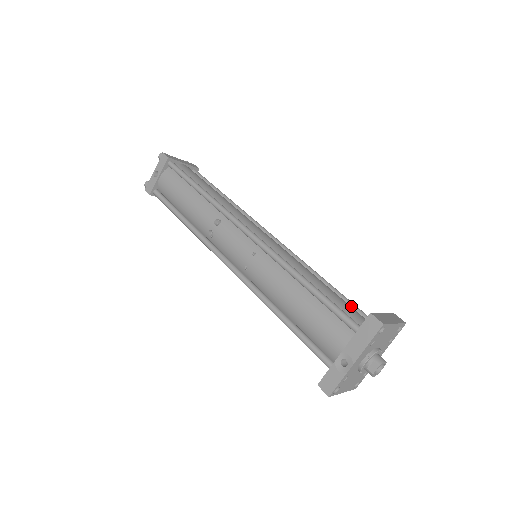
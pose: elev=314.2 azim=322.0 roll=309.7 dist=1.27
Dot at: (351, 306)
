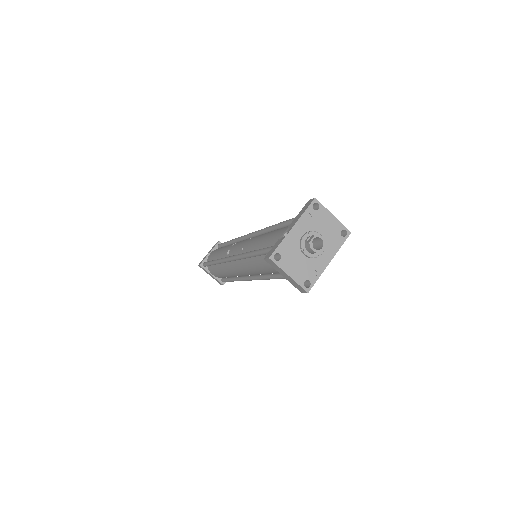
Dot at: occluded
